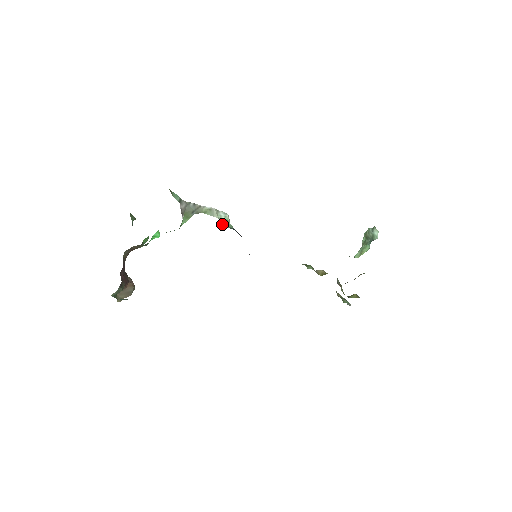
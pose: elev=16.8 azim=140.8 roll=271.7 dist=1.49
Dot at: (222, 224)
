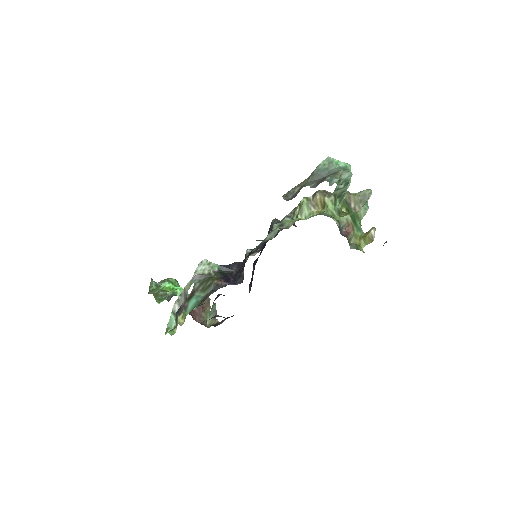
Dot at: occluded
